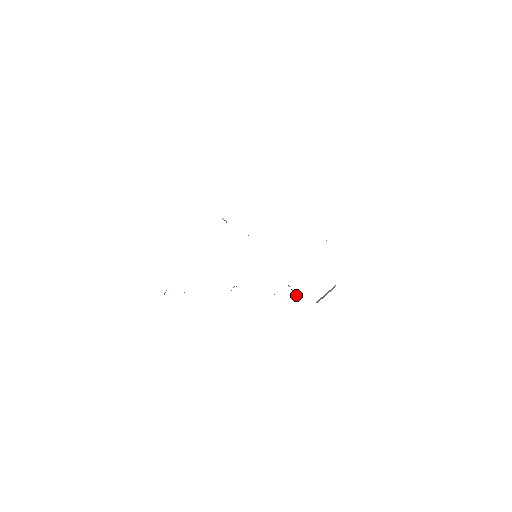
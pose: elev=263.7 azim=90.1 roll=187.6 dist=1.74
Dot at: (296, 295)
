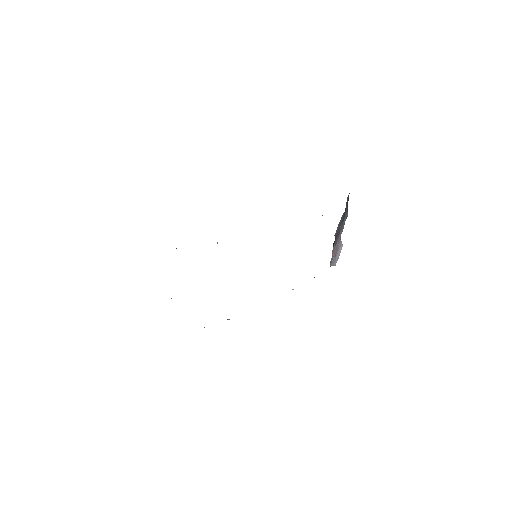
Dot at: occluded
